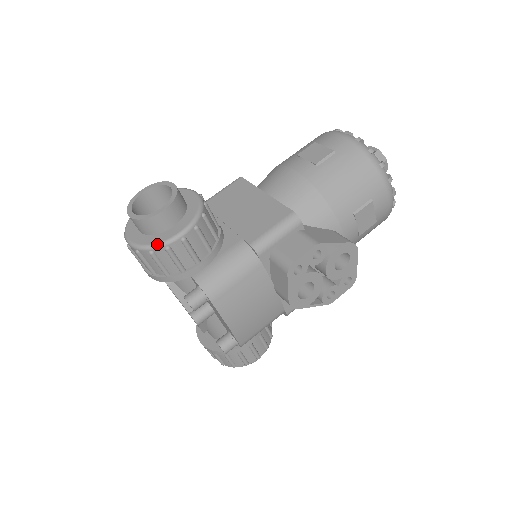
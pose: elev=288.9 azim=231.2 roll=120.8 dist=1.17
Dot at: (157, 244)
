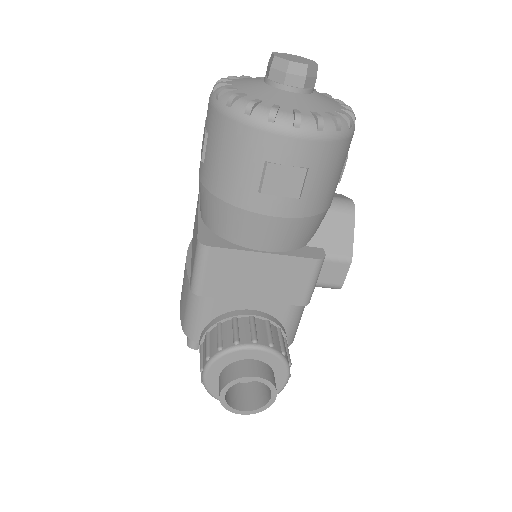
Dot at: occluded
